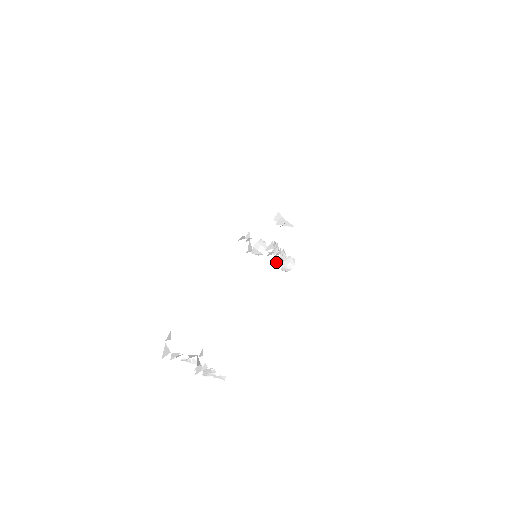
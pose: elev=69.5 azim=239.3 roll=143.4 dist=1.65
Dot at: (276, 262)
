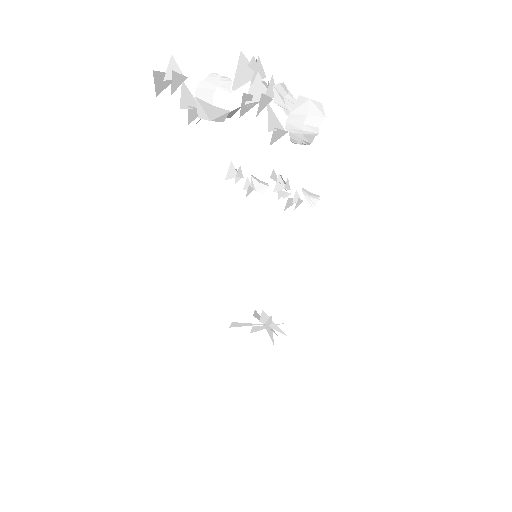
Dot at: occluded
